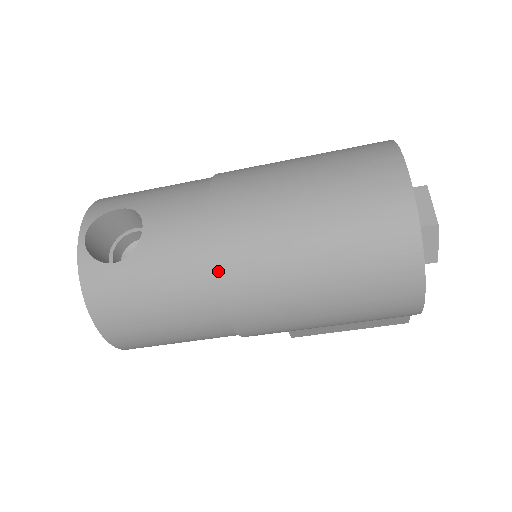
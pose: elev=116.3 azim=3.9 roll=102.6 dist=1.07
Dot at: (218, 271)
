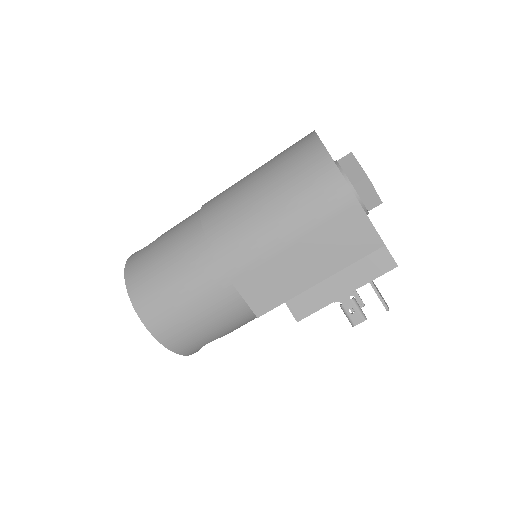
Dot at: (202, 213)
